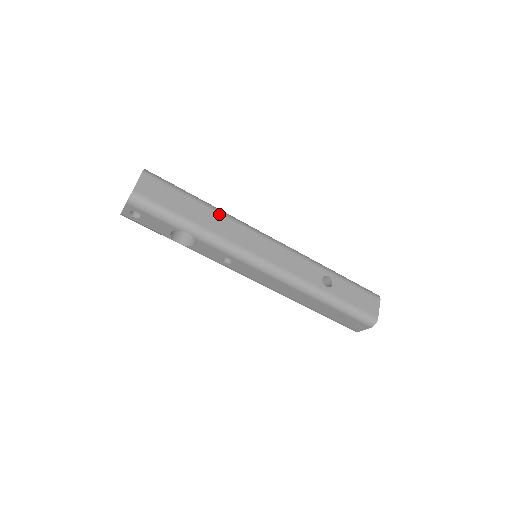
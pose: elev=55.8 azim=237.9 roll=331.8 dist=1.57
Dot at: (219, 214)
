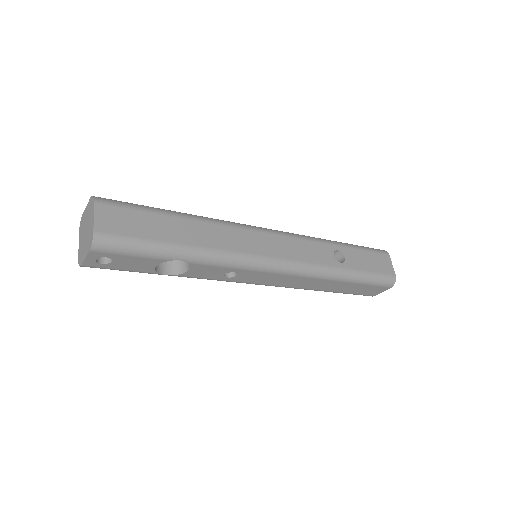
Dot at: (205, 223)
